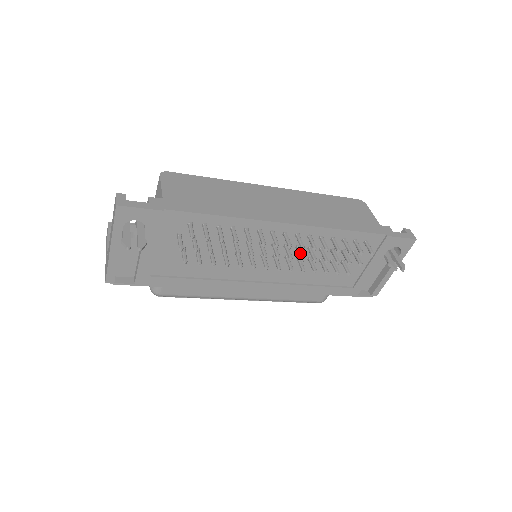
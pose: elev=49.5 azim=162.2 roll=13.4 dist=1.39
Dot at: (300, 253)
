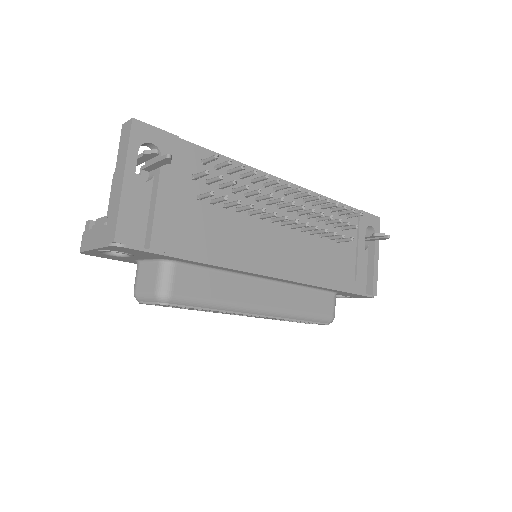
Dot at: (306, 210)
